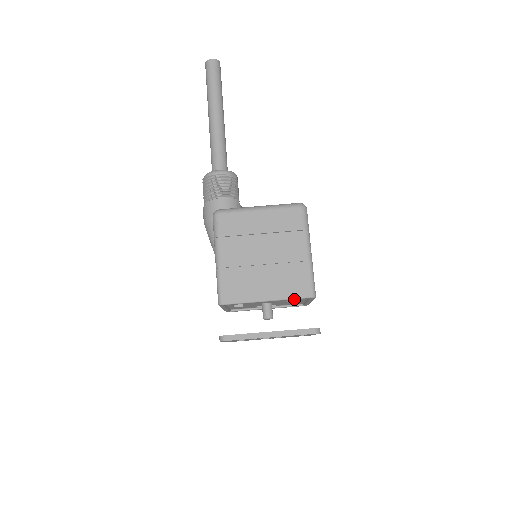
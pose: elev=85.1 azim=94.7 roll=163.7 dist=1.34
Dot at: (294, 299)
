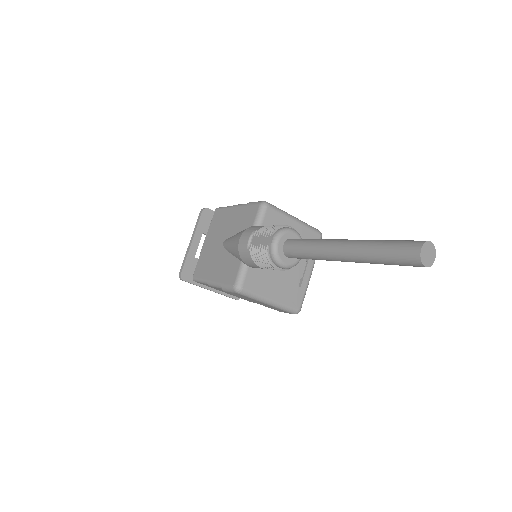
Dot at: occluded
